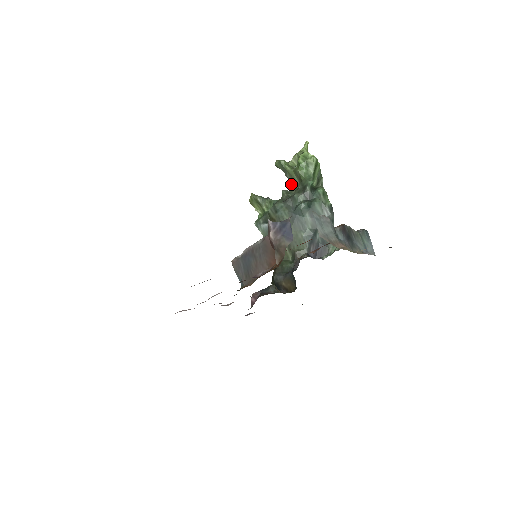
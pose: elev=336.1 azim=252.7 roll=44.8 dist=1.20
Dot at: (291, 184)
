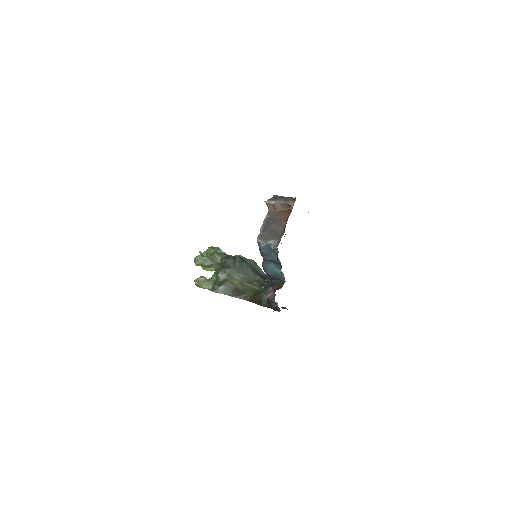
Dot at: (214, 265)
